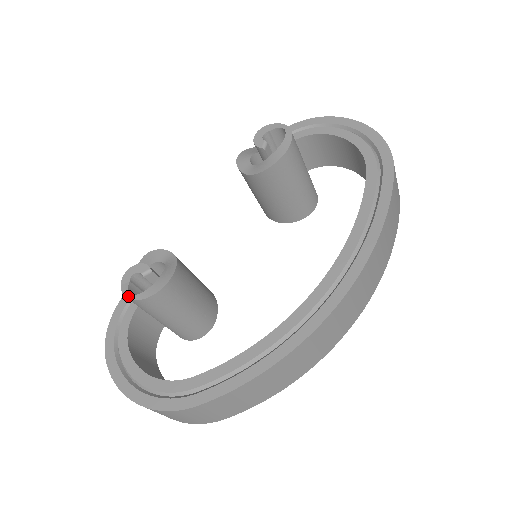
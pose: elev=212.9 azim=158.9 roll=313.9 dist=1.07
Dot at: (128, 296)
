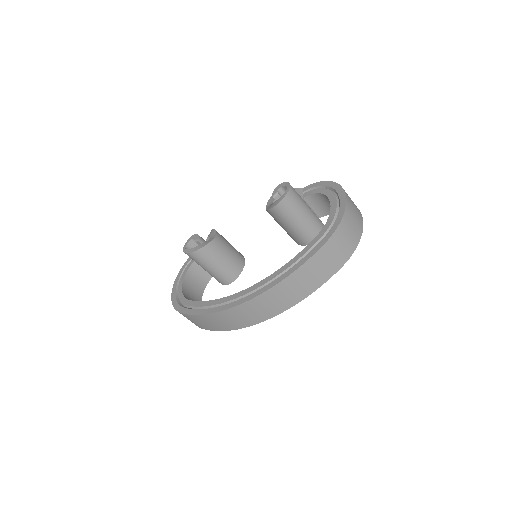
Dot at: (184, 248)
